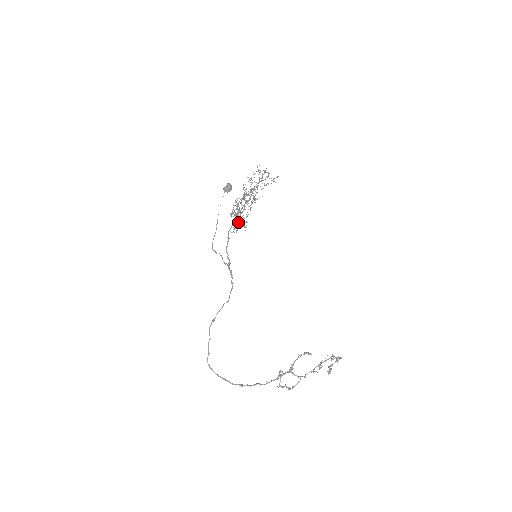
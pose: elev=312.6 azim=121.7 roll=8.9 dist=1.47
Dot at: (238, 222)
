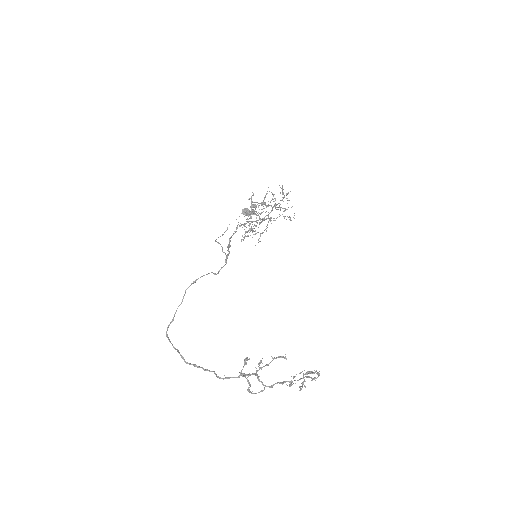
Dot at: (249, 223)
